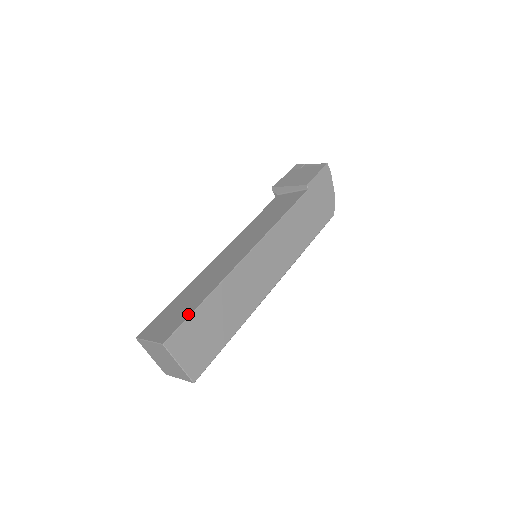
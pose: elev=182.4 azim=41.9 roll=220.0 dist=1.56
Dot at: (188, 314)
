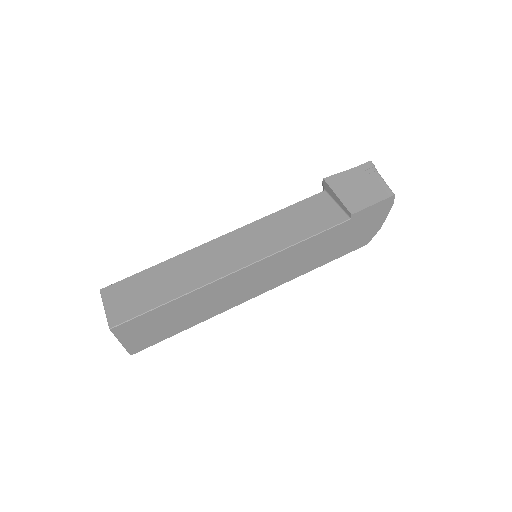
Dot at: (147, 308)
